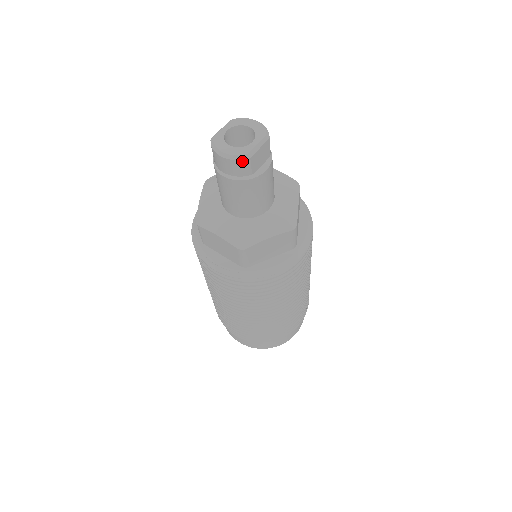
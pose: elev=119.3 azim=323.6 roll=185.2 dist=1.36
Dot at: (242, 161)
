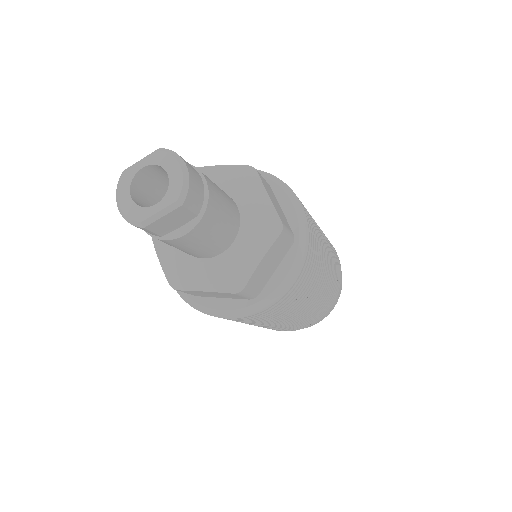
Dot at: (136, 226)
